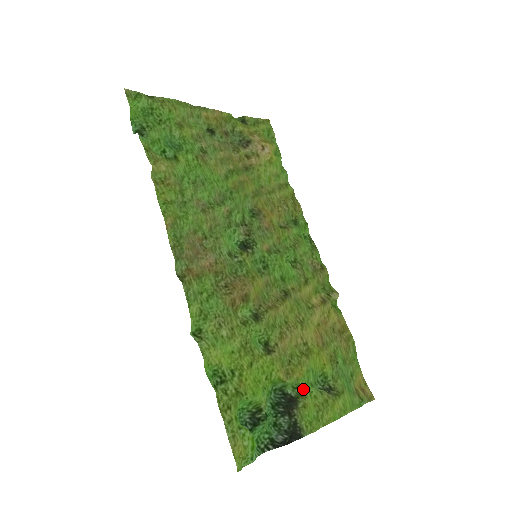
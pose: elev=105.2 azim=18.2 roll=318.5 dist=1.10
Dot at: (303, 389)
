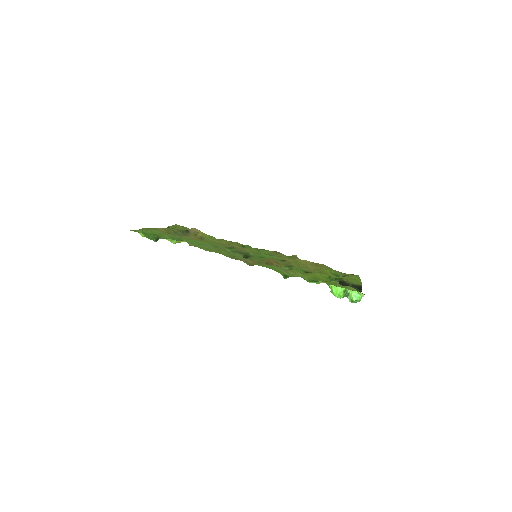
Dot at: (338, 278)
